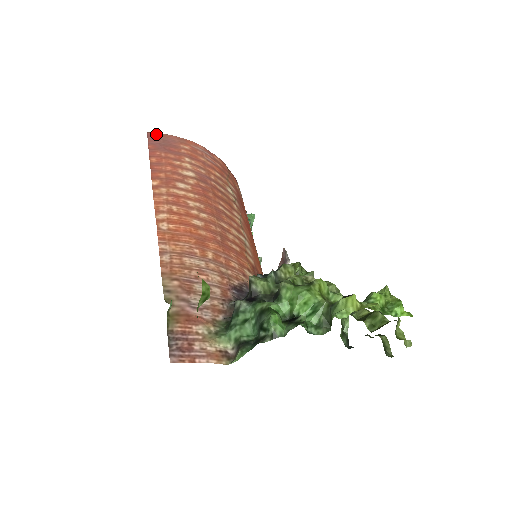
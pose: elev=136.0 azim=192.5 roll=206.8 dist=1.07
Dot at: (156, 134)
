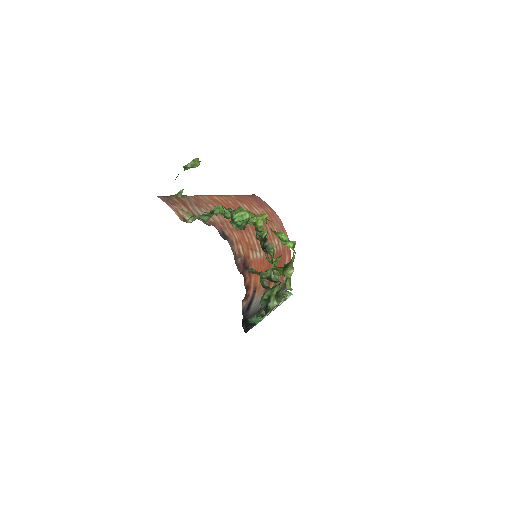
Dot at: (258, 197)
